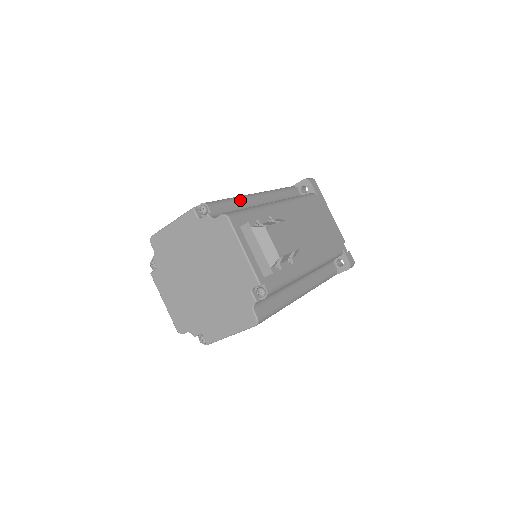
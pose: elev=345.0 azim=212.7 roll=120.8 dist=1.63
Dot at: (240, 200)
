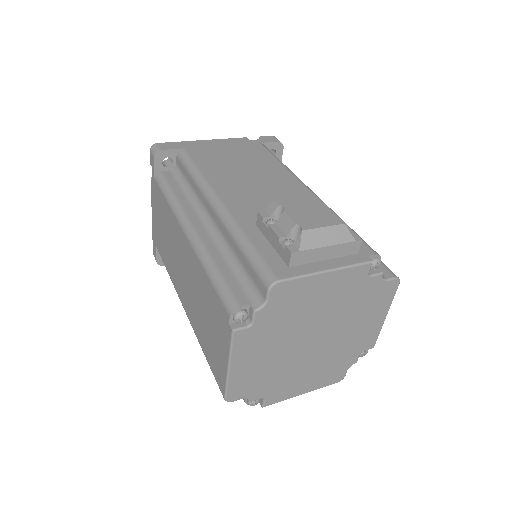
Dot at: (210, 256)
